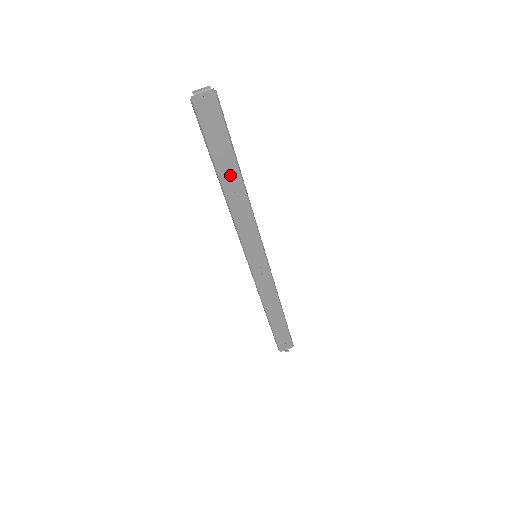
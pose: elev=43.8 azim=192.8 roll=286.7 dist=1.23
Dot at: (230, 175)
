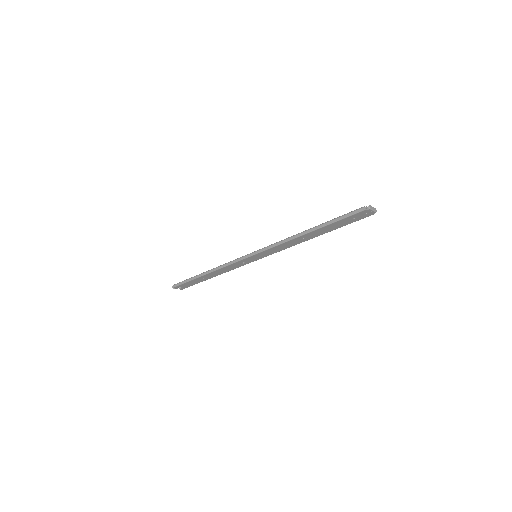
Dot at: (318, 233)
